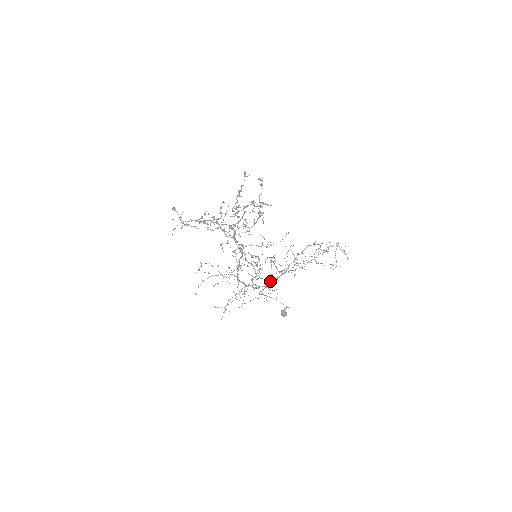
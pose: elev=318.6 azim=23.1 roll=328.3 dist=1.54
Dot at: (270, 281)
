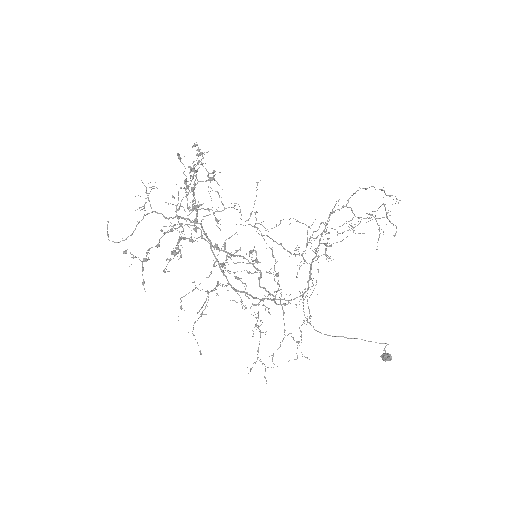
Dot at: occluded
